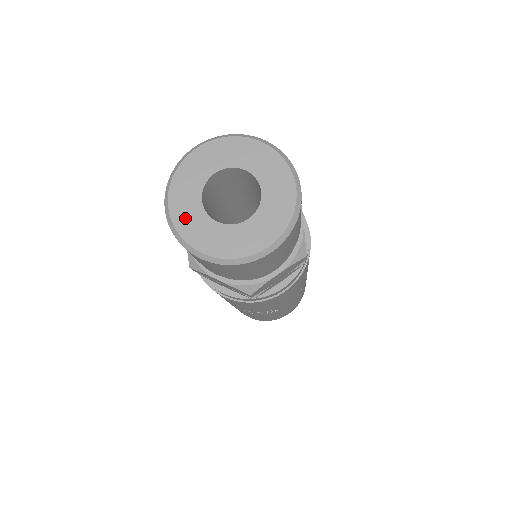
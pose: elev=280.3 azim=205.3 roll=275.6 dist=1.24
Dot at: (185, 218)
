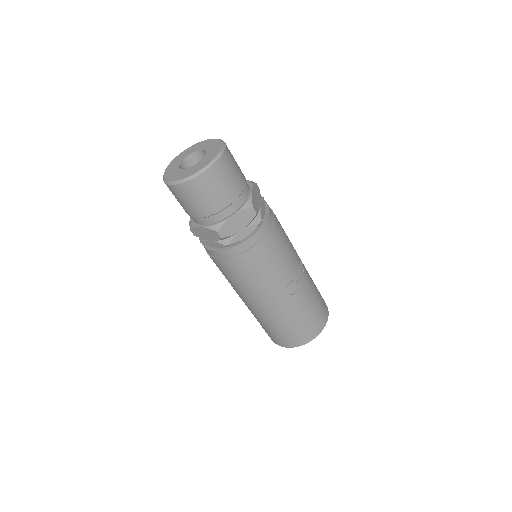
Dot at: (184, 175)
